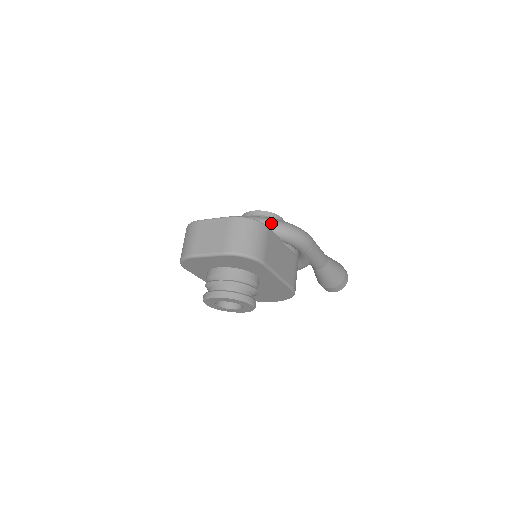
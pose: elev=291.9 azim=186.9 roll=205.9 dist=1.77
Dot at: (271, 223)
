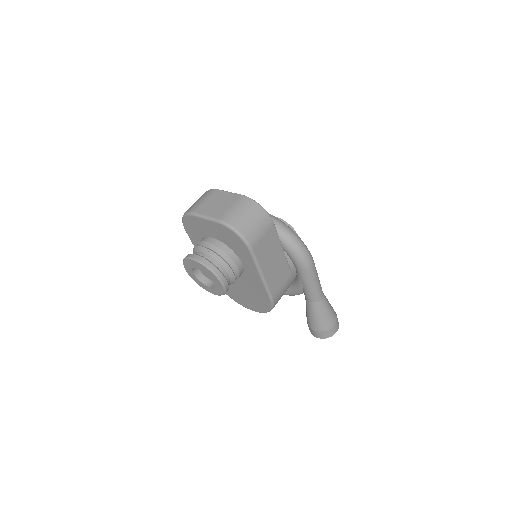
Dot at: (280, 225)
